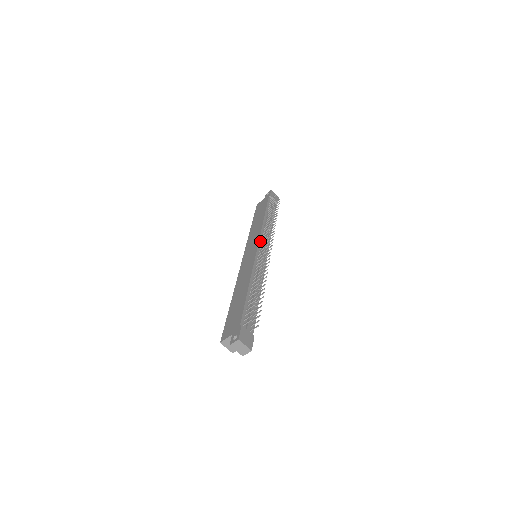
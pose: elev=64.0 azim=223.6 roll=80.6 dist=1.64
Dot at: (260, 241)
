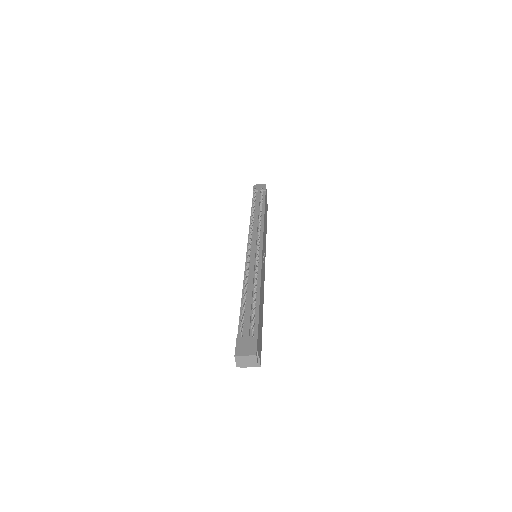
Dot at: occluded
